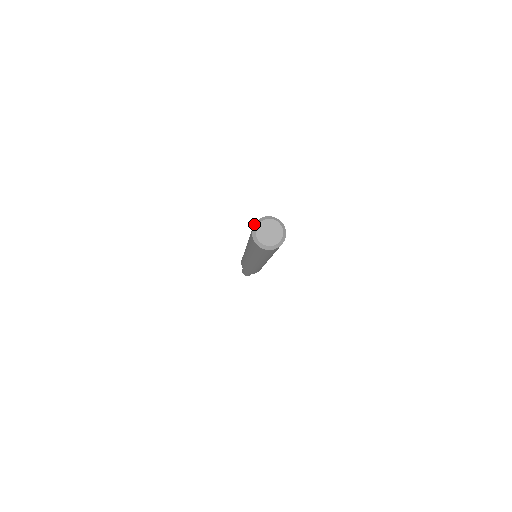
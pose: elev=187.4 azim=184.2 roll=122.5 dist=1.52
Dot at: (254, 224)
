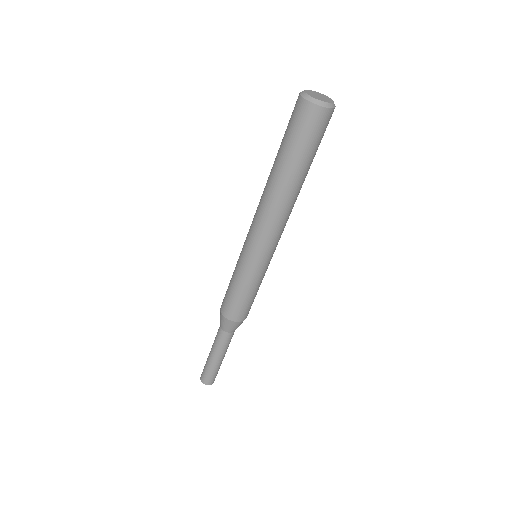
Dot at: occluded
